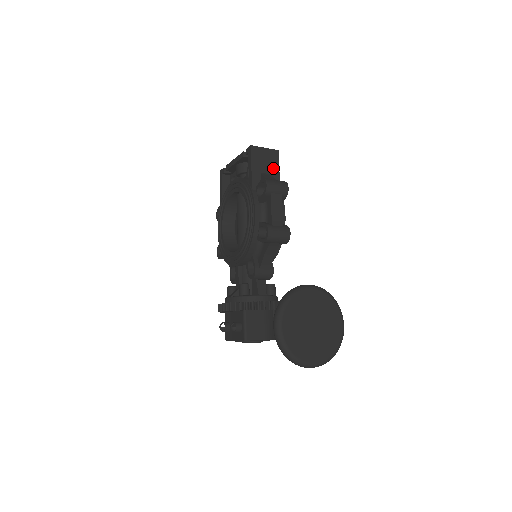
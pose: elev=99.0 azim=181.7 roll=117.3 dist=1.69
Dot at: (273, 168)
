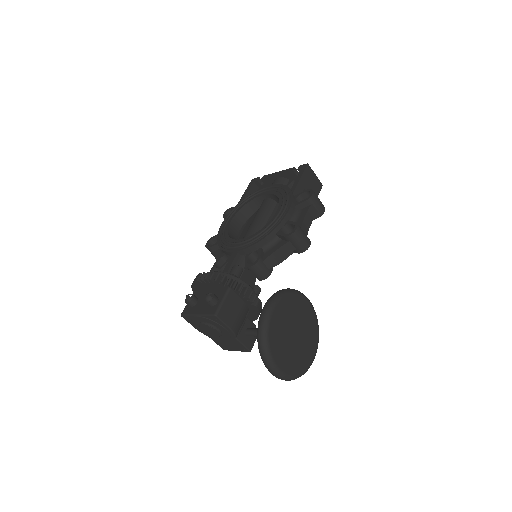
Dot at: occluded
